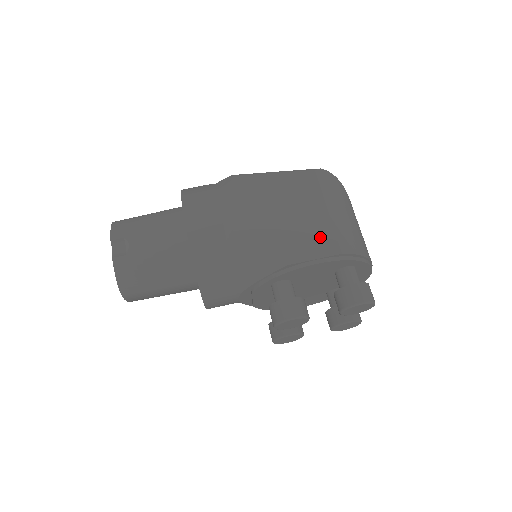
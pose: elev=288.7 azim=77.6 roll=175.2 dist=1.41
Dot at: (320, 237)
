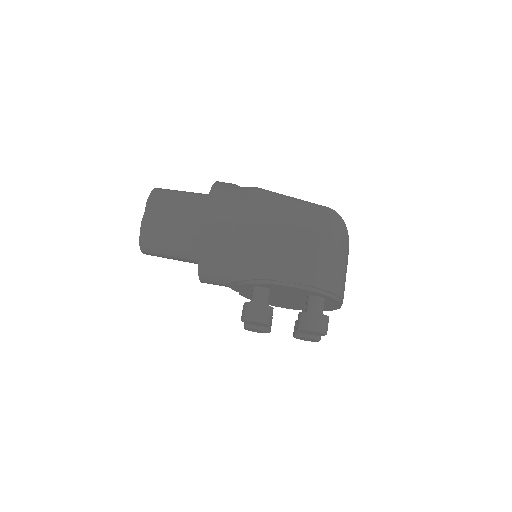
Dot at: (302, 266)
